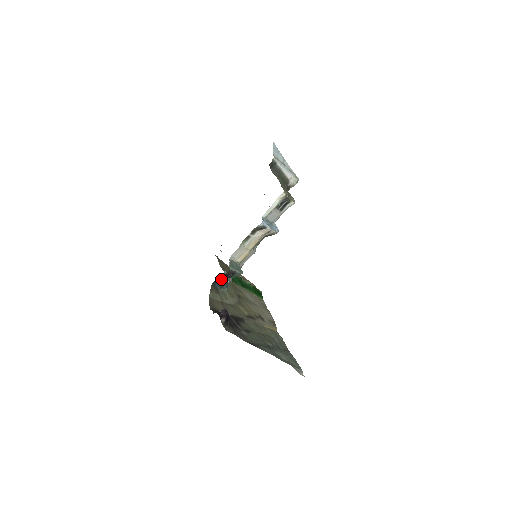
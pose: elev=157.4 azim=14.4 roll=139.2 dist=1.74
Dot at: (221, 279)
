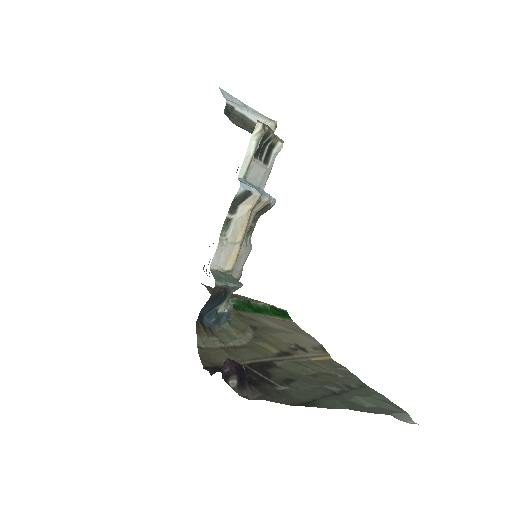
Dot at: (209, 309)
